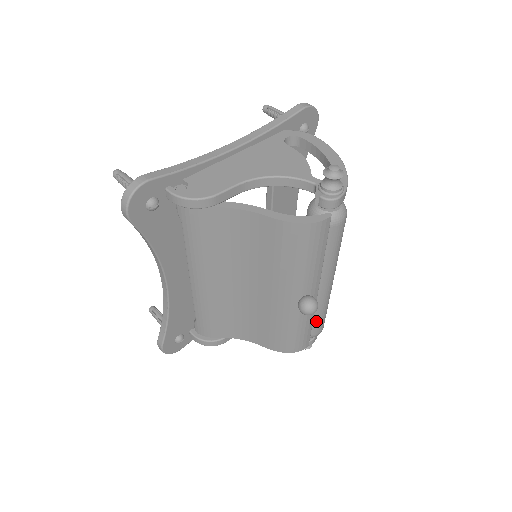
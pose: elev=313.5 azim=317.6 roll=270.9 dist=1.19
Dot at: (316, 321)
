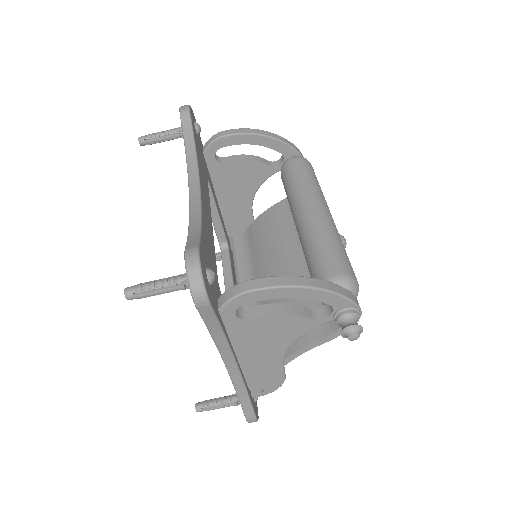
Dot at: occluded
